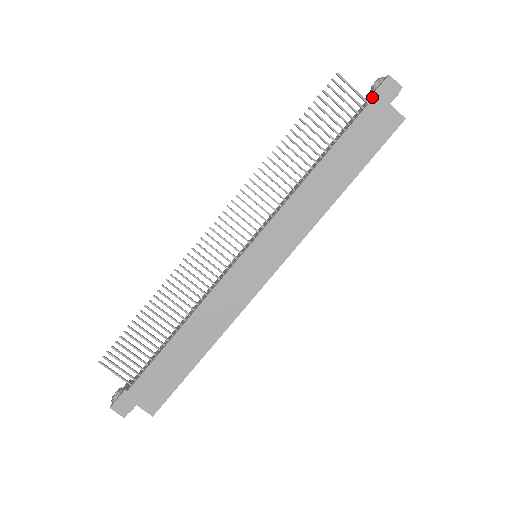
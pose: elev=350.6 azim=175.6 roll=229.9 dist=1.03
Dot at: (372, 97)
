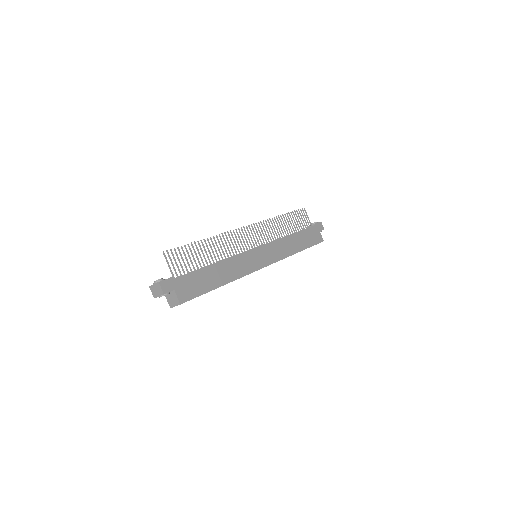
Dot at: (315, 225)
